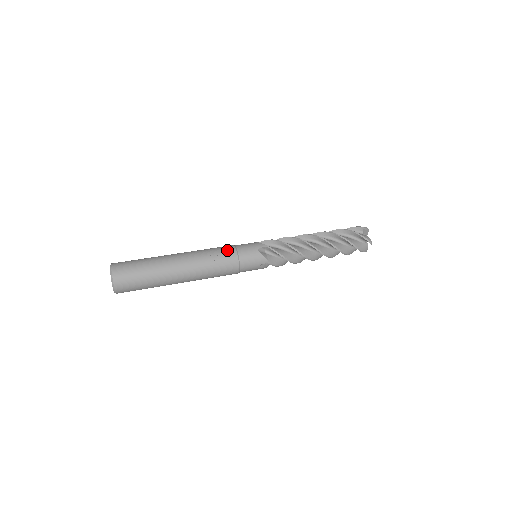
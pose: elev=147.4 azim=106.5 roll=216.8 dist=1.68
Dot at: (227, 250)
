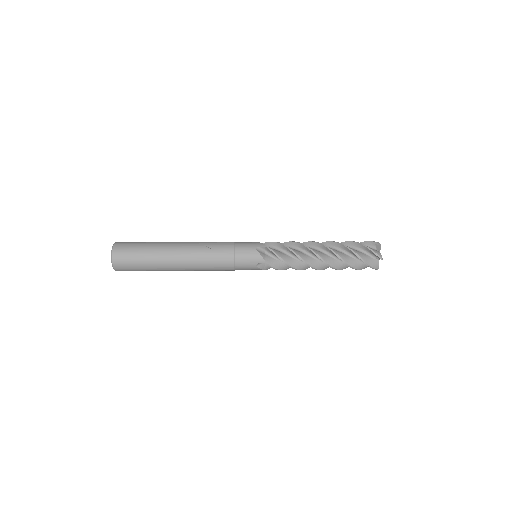
Dot at: (225, 244)
